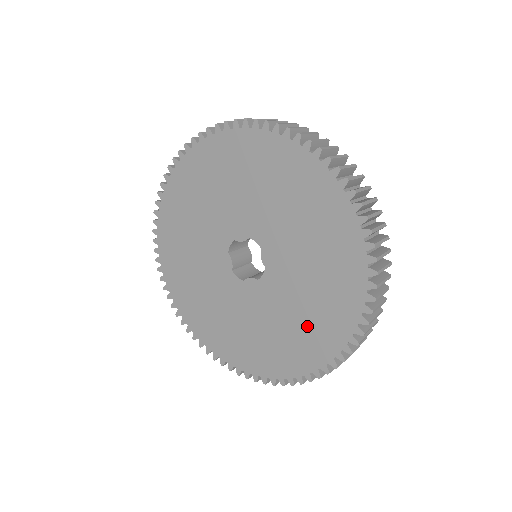
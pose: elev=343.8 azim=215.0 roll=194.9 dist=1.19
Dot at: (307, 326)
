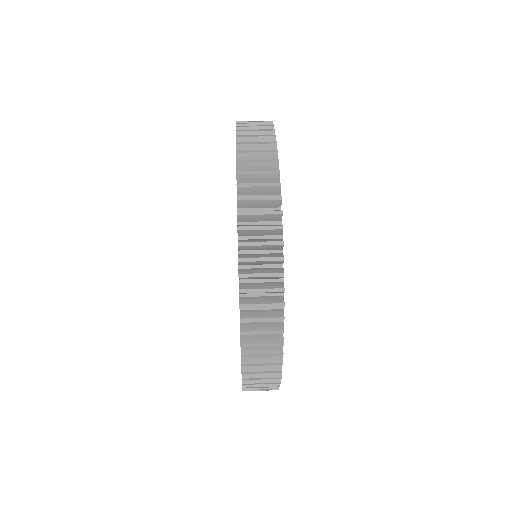
Dot at: occluded
